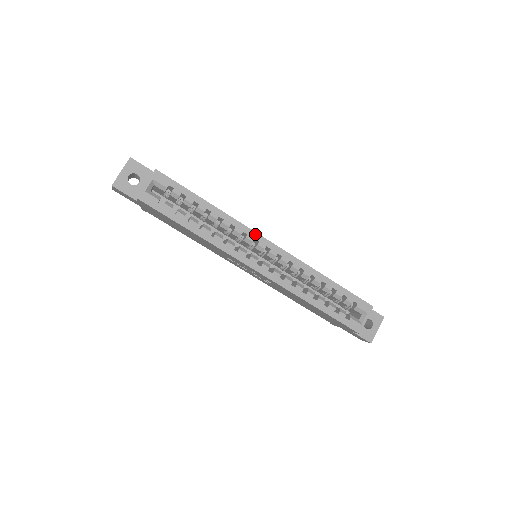
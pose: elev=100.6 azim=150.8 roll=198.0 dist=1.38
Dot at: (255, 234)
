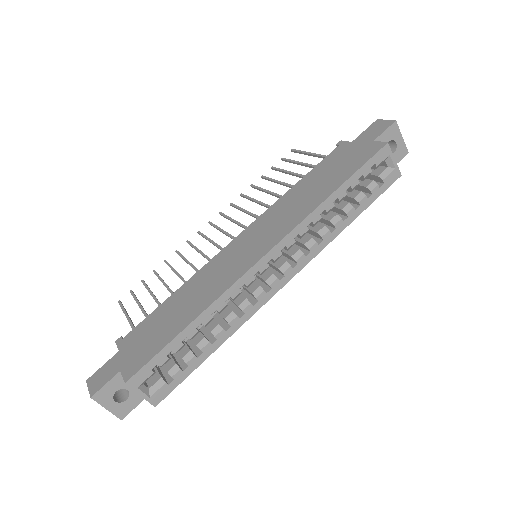
Dot at: (248, 274)
